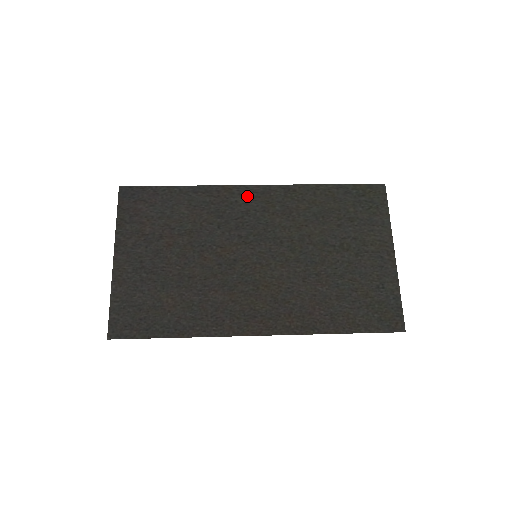
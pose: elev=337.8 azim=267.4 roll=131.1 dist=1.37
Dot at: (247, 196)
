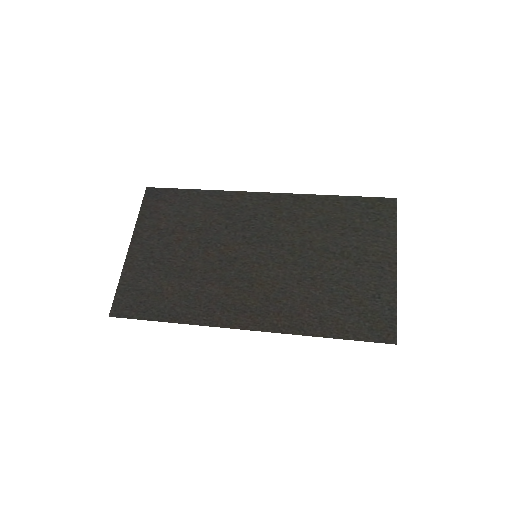
Dot at: (257, 202)
